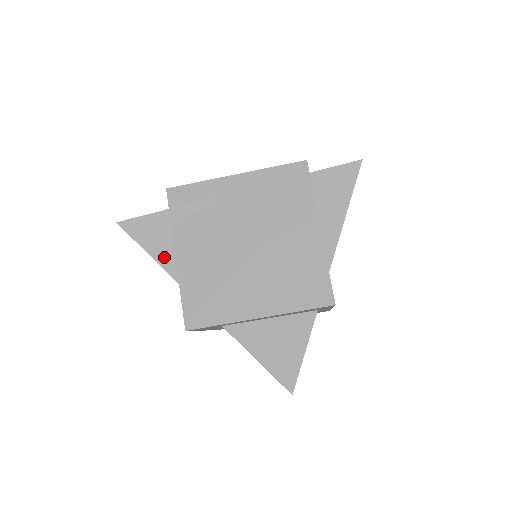
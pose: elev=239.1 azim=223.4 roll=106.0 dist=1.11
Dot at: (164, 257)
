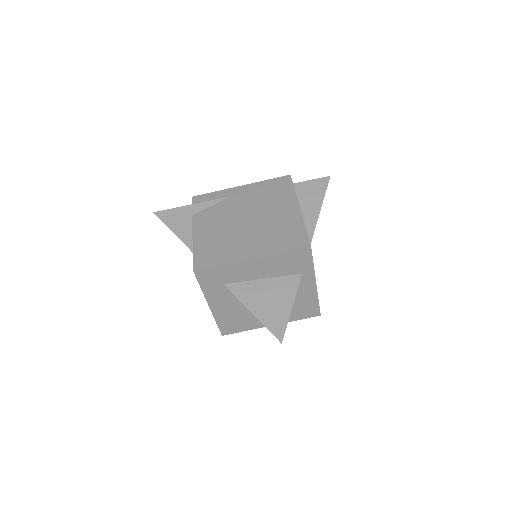
Dot at: (184, 234)
